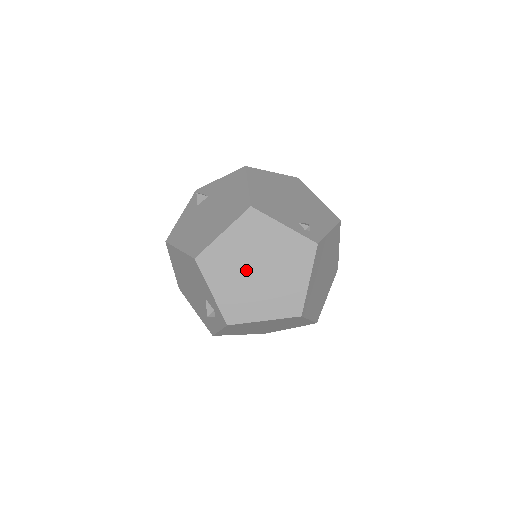
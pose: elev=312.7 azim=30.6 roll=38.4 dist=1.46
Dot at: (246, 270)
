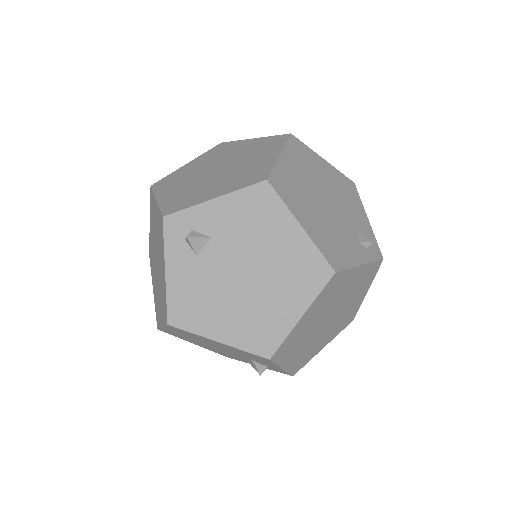
Dot at: (318, 327)
